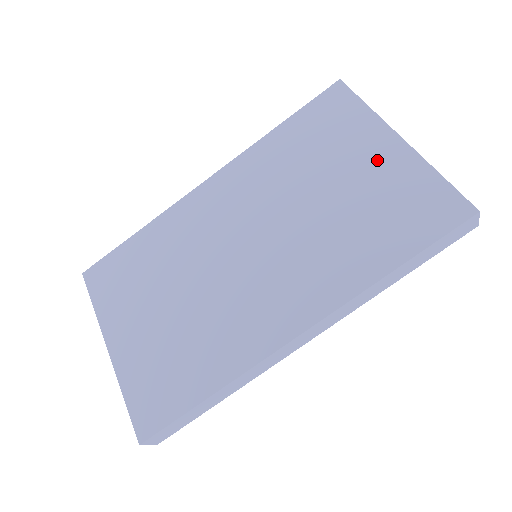
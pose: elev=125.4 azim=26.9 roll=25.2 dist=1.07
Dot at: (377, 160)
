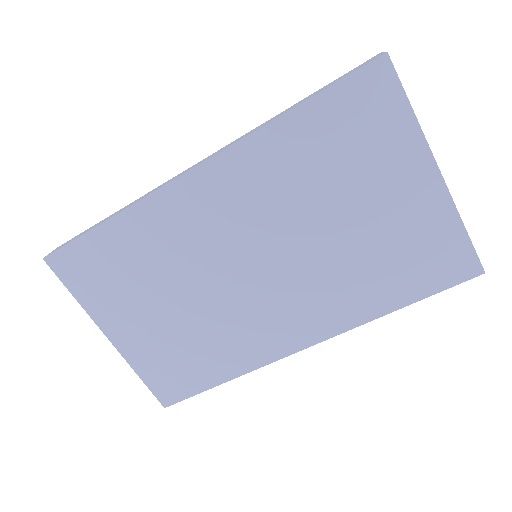
Dot at: (408, 196)
